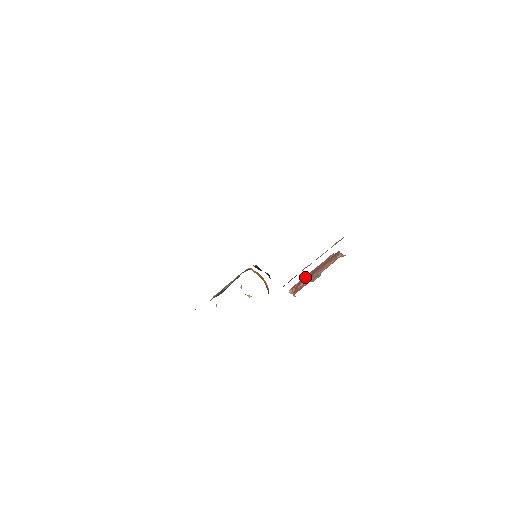
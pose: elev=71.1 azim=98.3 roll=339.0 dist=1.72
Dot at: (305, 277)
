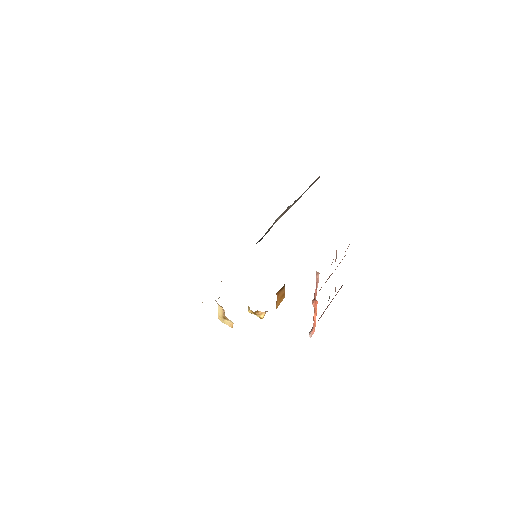
Dot at: (321, 315)
